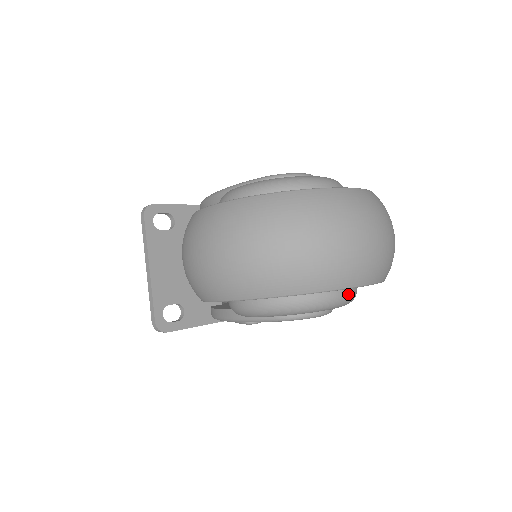
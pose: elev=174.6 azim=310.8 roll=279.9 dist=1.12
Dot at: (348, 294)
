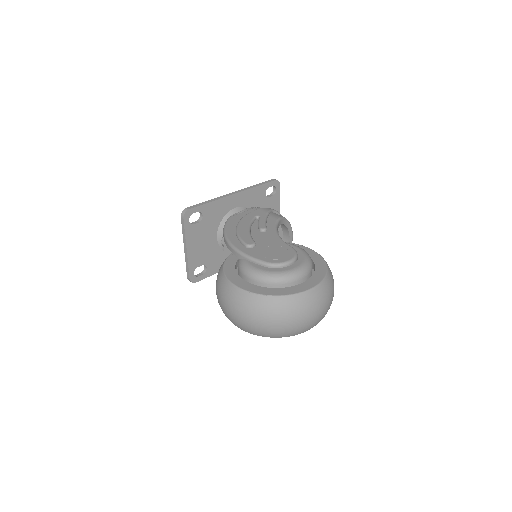
Dot at: occluded
